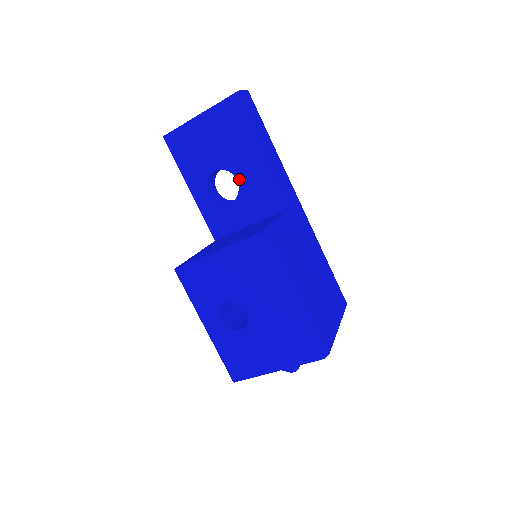
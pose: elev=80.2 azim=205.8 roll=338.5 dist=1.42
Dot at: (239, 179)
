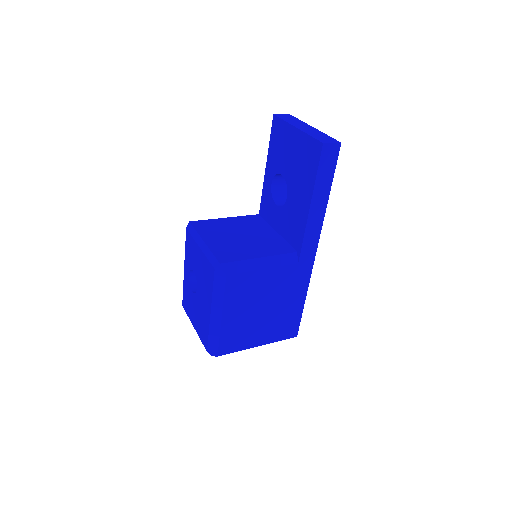
Dot at: (288, 198)
